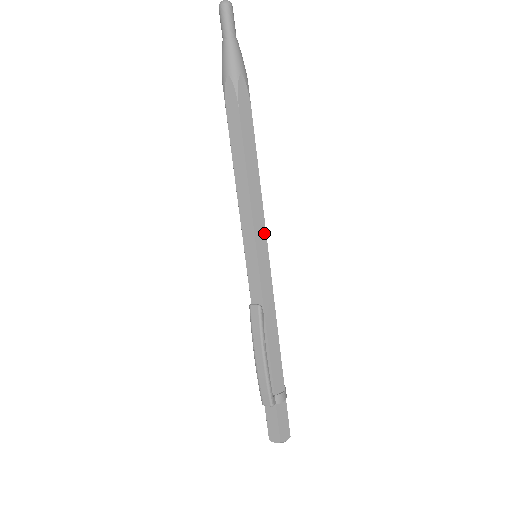
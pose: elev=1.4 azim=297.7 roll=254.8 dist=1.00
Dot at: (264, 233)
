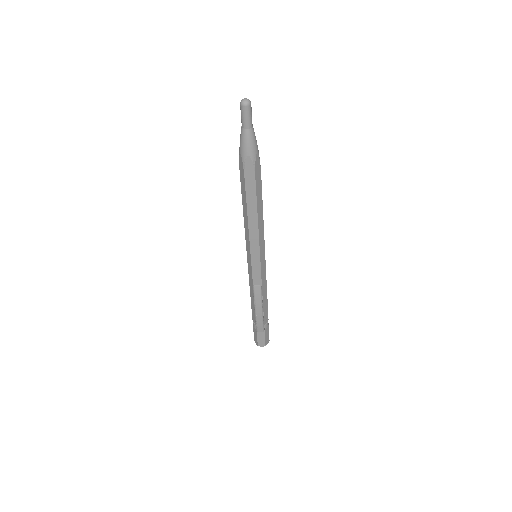
Dot at: (264, 244)
